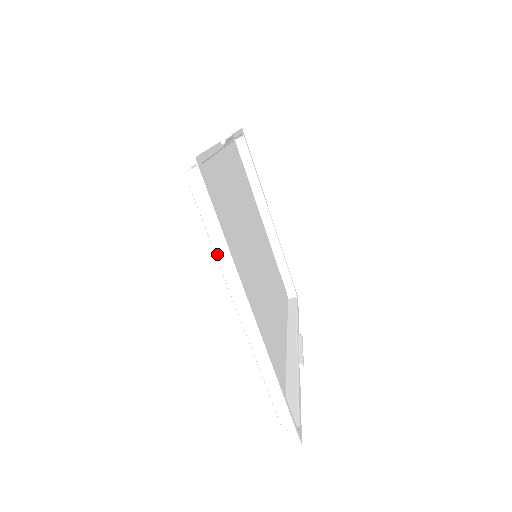
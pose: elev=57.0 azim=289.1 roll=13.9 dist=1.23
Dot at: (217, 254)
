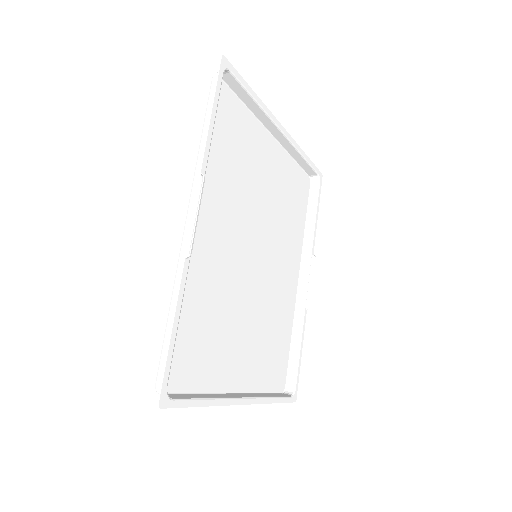
Dot at: (203, 395)
